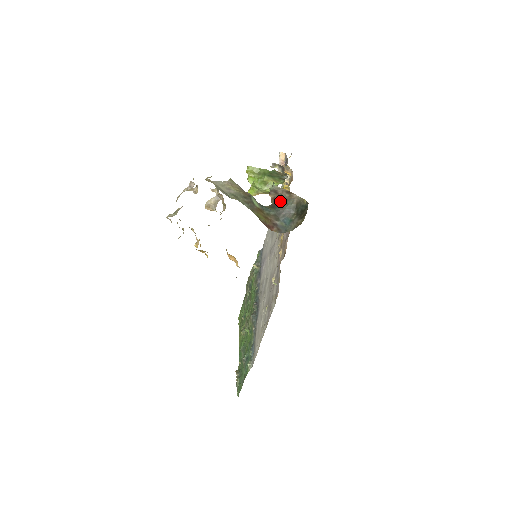
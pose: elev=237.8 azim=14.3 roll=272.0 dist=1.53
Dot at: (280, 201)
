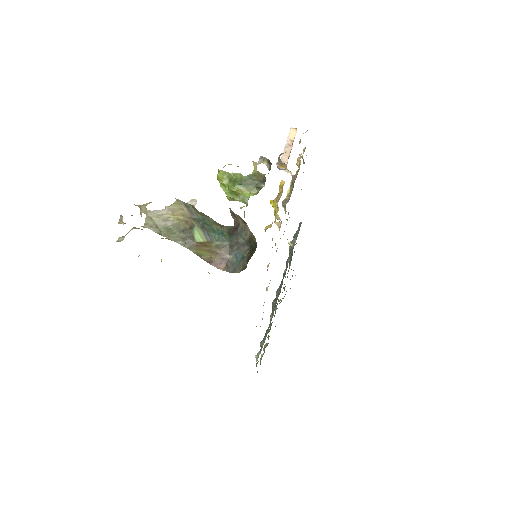
Dot at: (237, 228)
